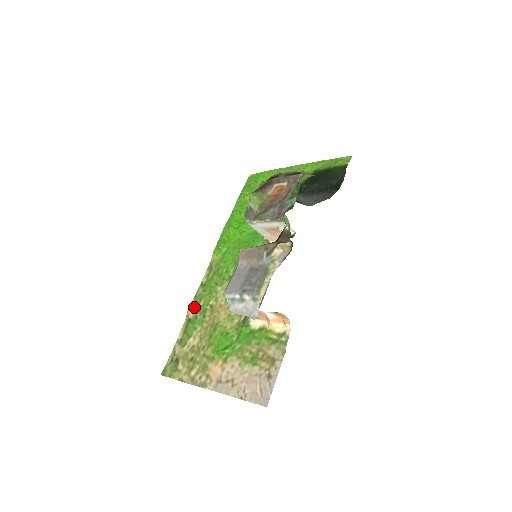
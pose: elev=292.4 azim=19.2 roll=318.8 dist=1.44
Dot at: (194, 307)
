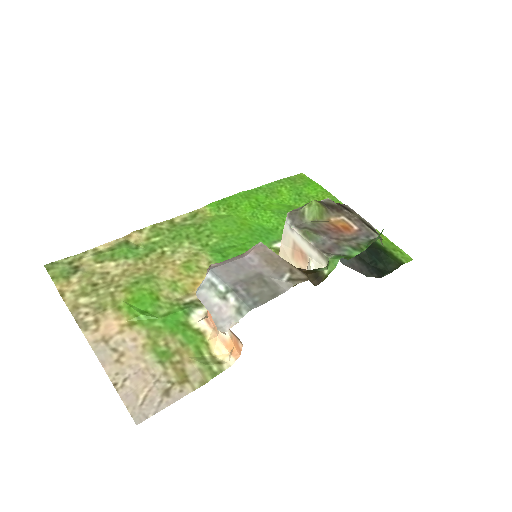
Dot at: (144, 235)
